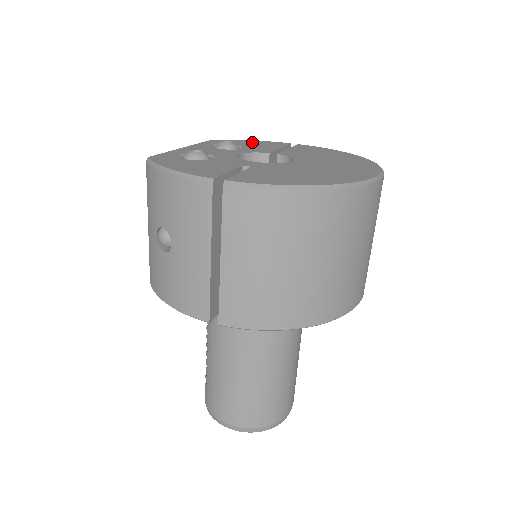
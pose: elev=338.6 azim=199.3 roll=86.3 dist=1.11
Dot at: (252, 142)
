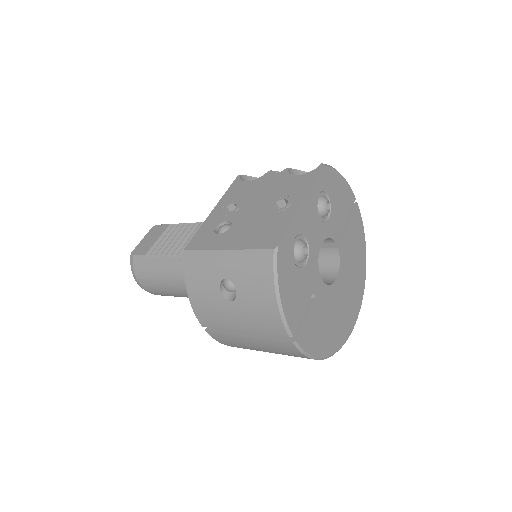
Dot at: (340, 187)
